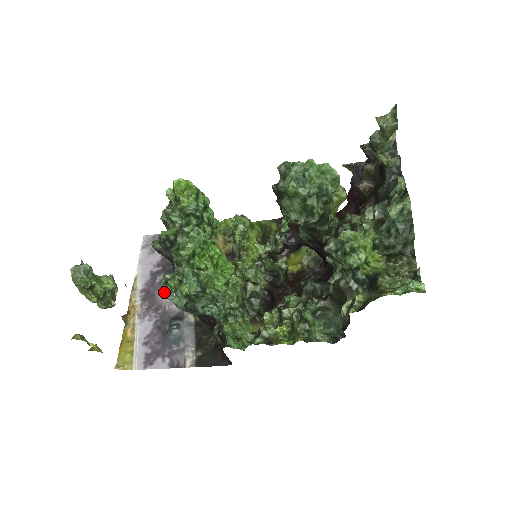
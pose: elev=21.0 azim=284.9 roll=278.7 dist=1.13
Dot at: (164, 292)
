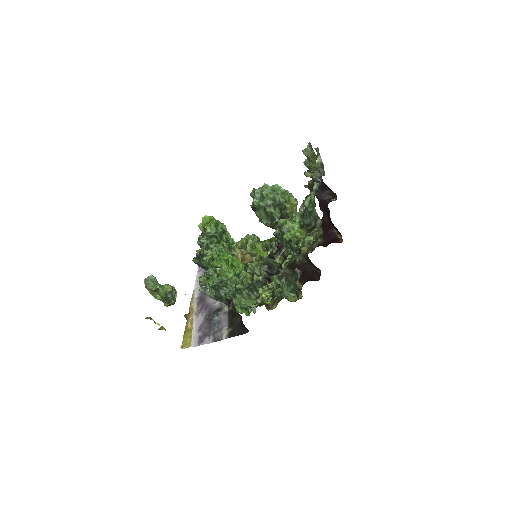
Dot at: (202, 289)
